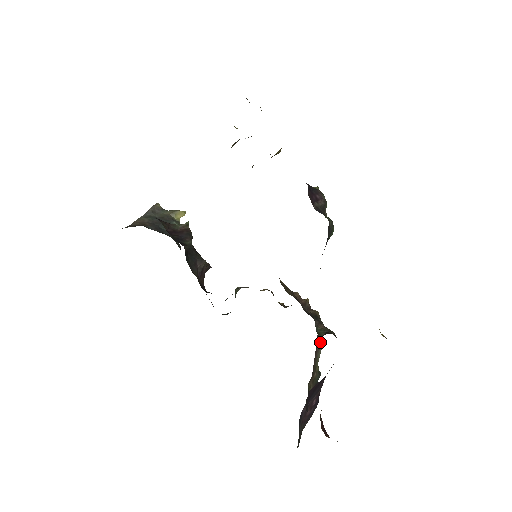
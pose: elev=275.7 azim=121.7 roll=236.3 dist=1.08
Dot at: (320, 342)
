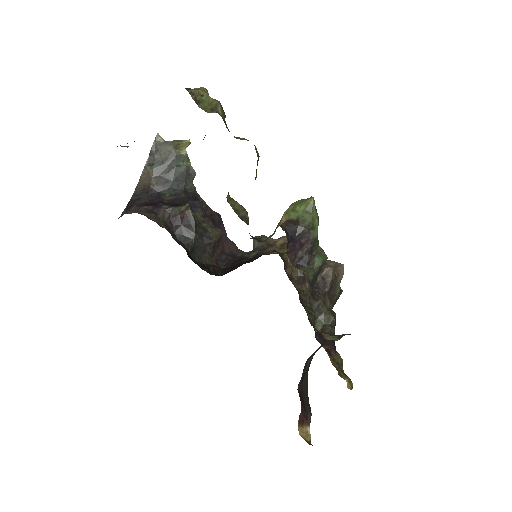
Dot at: (339, 279)
